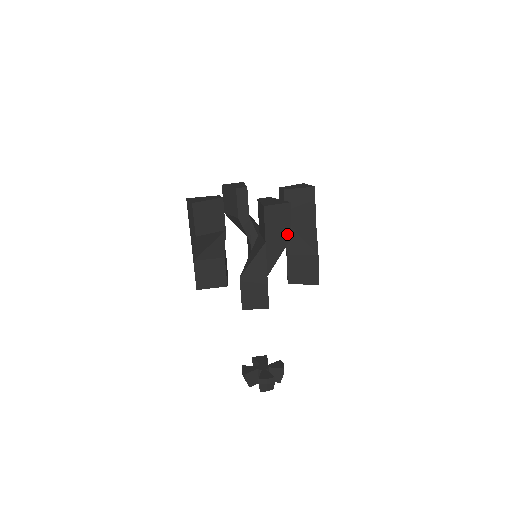
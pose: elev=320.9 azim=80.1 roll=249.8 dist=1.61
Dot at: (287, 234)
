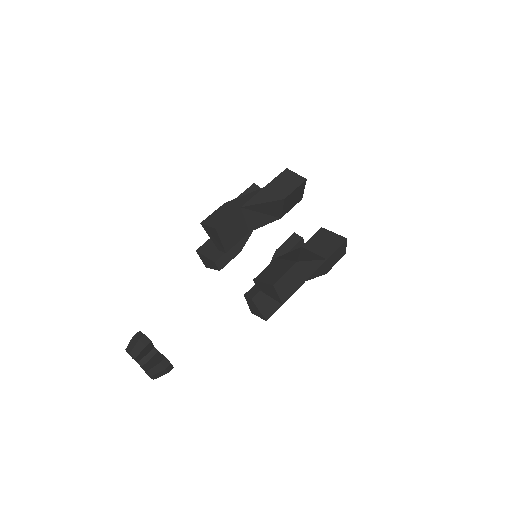
Dot at: (284, 195)
